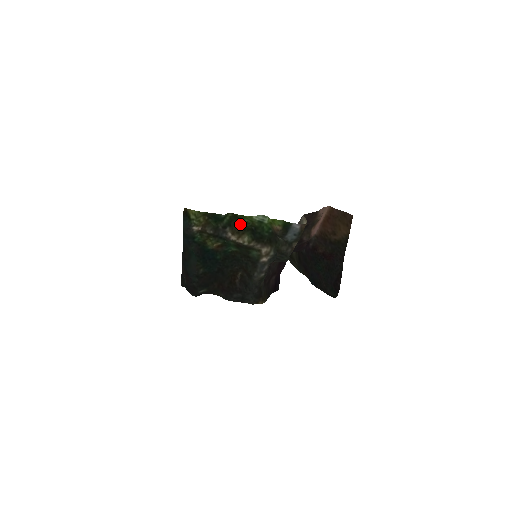
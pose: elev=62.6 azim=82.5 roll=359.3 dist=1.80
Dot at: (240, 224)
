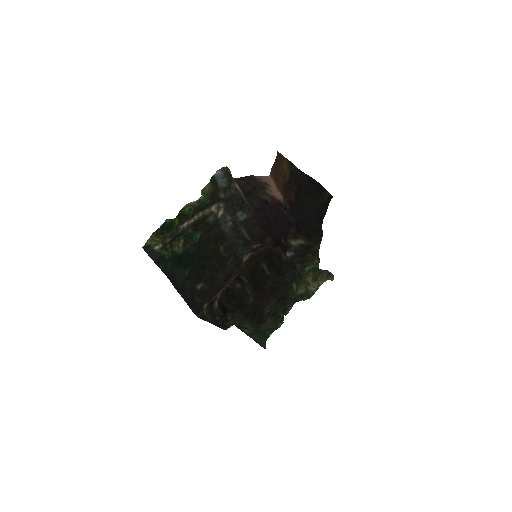
Dot at: (187, 217)
